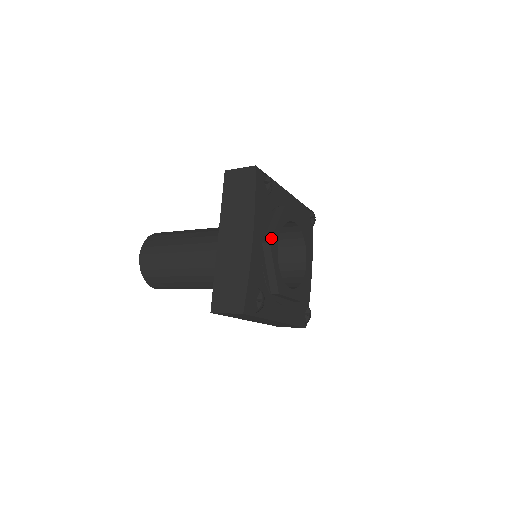
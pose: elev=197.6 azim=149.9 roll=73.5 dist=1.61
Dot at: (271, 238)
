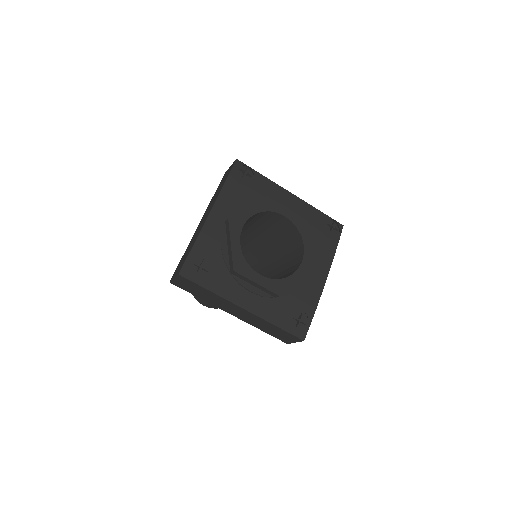
Dot at: (232, 216)
